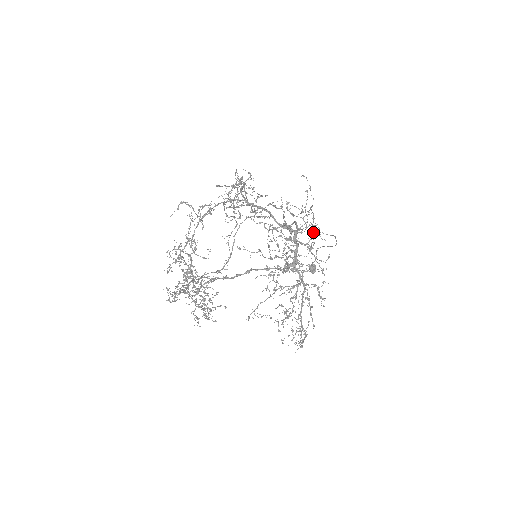
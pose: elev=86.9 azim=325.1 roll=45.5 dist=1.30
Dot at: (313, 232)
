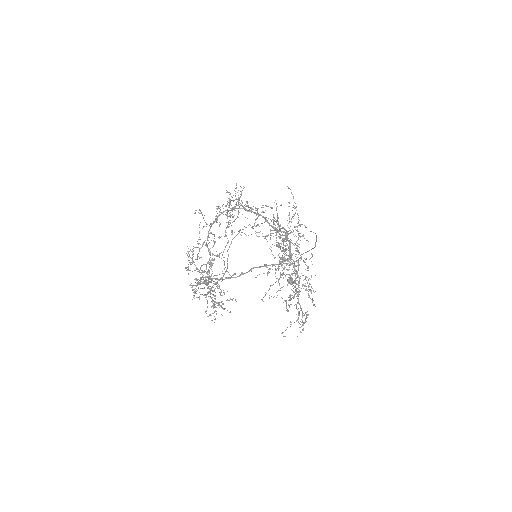
Dot at: (298, 234)
